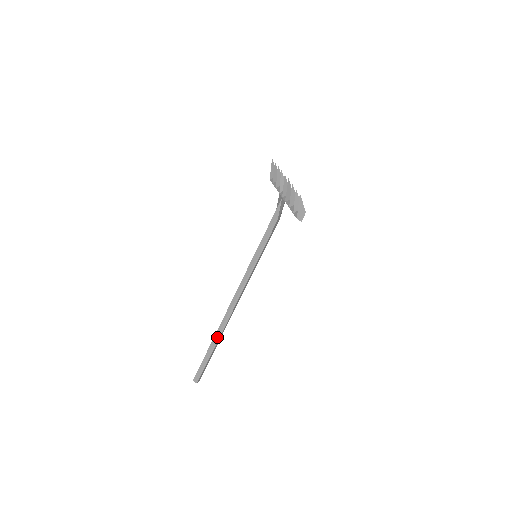
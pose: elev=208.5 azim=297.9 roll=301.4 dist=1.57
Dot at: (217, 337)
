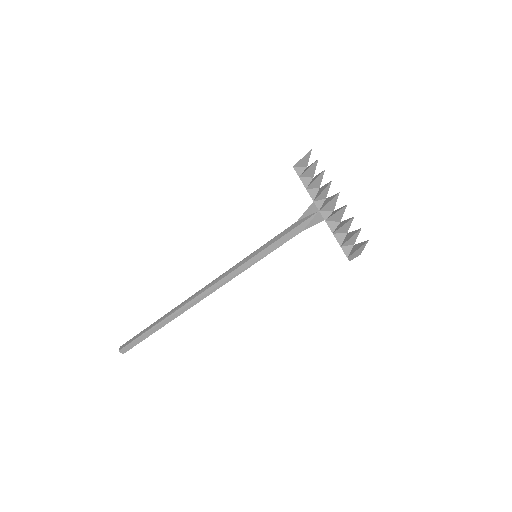
Dot at: (170, 319)
